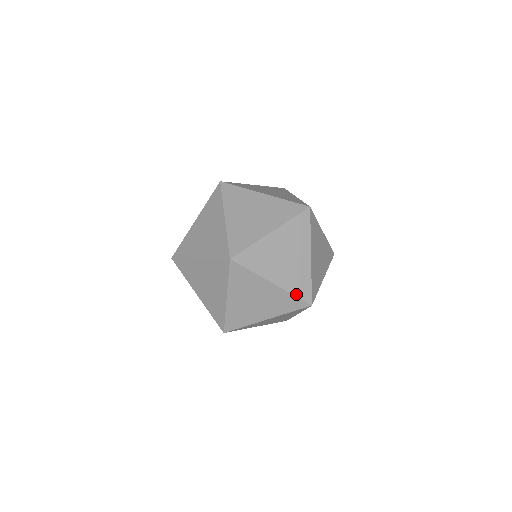
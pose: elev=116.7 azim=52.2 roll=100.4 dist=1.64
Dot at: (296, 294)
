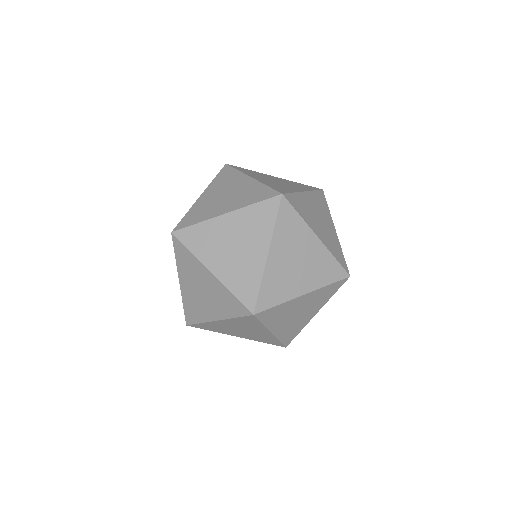
Dot at: (236, 294)
